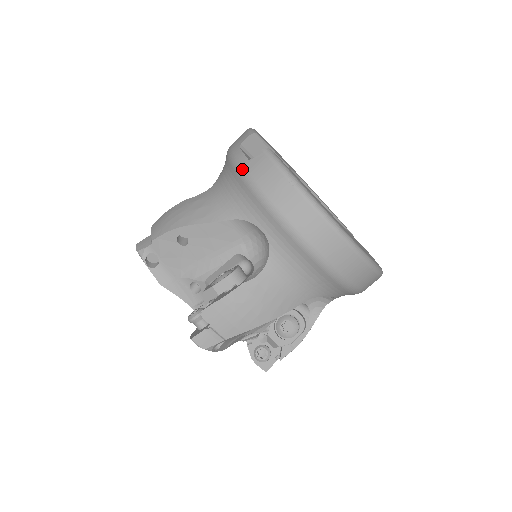
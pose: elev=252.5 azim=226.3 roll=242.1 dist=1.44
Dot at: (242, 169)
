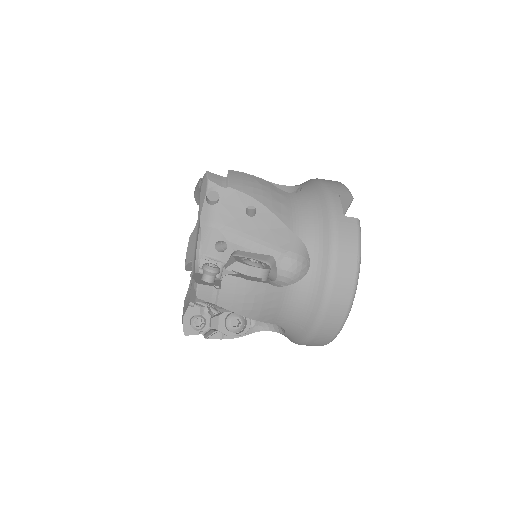
Dot at: (335, 215)
